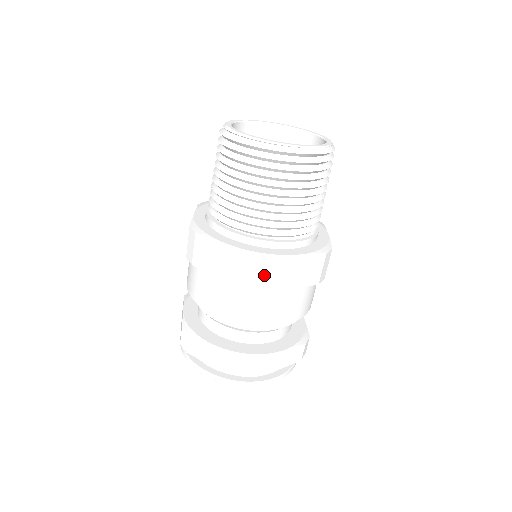
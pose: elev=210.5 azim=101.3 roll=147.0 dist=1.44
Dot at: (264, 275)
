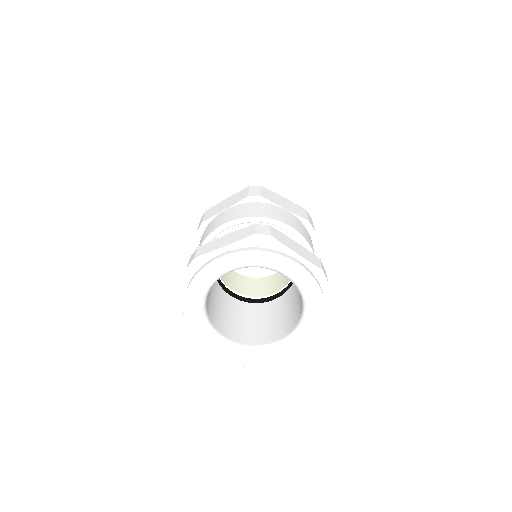
Dot at: (259, 191)
